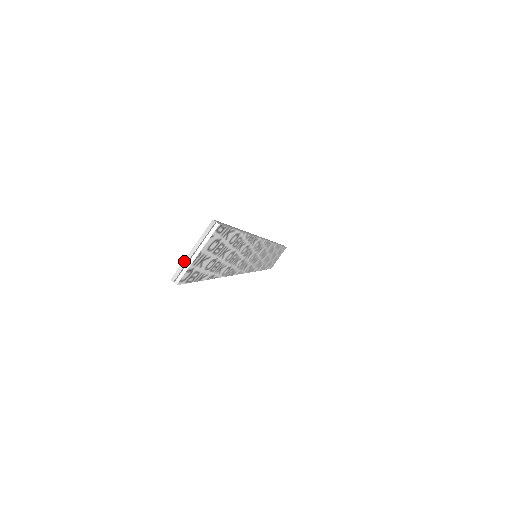
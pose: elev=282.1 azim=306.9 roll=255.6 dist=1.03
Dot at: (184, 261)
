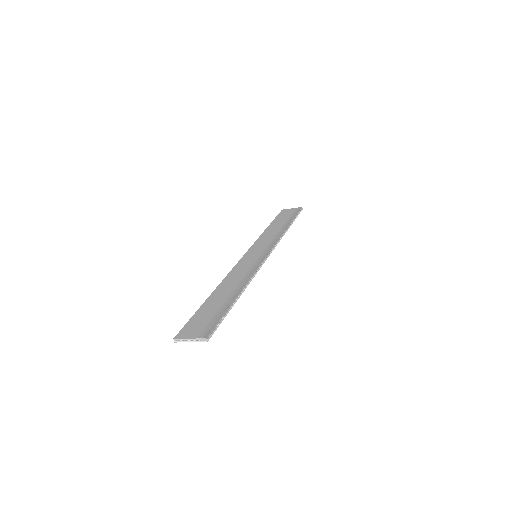
Dot at: (184, 339)
